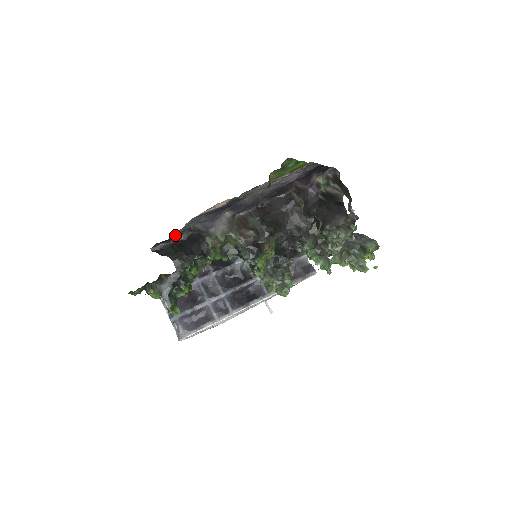
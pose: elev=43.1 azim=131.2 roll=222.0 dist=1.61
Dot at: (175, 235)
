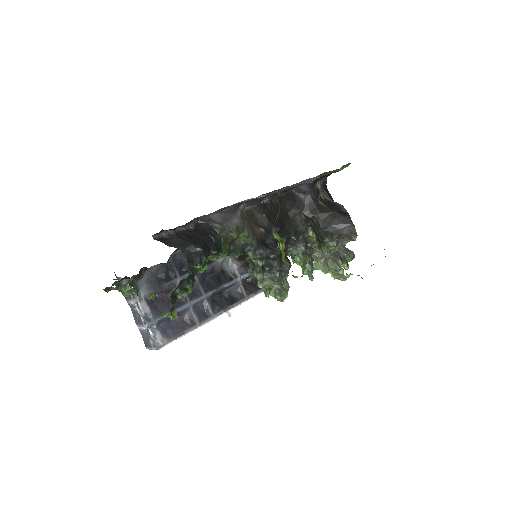
Dot at: (190, 223)
